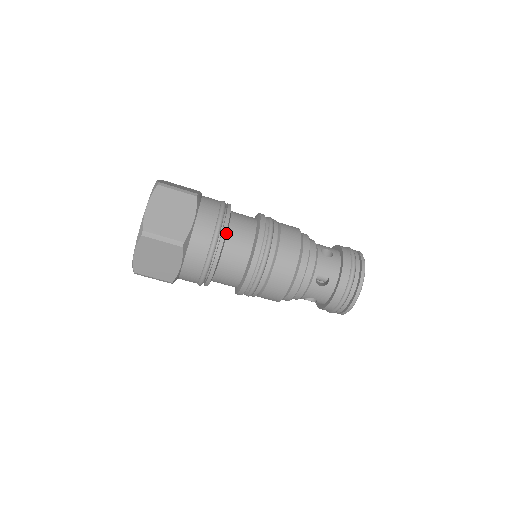
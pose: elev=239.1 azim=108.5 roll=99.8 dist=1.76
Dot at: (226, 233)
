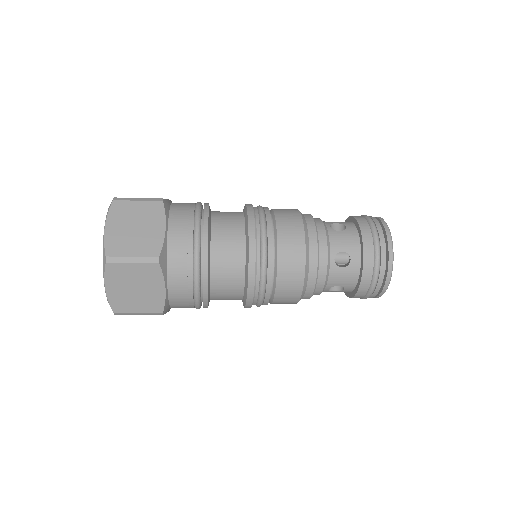
Dot at: occluded
